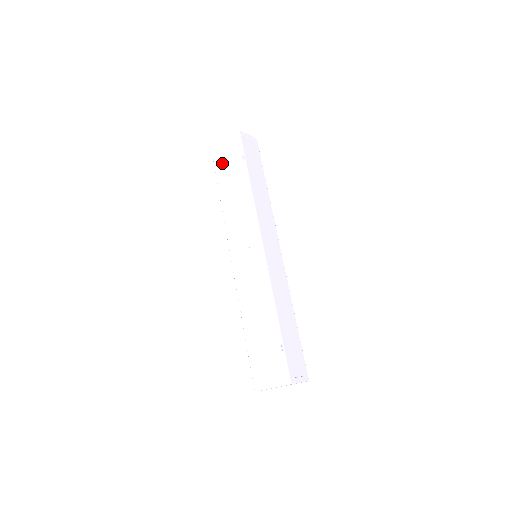
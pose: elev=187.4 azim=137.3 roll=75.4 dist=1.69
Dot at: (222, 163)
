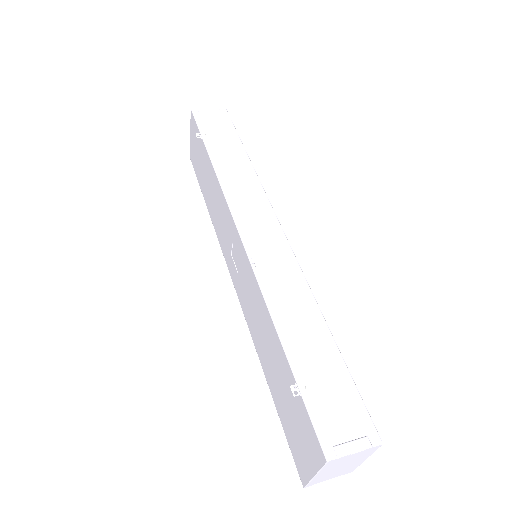
Dot at: (195, 162)
